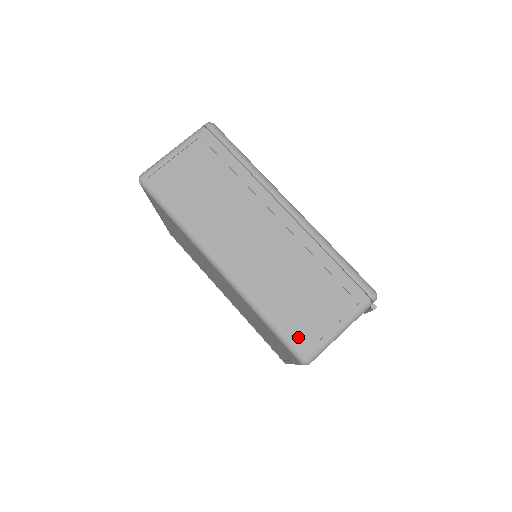
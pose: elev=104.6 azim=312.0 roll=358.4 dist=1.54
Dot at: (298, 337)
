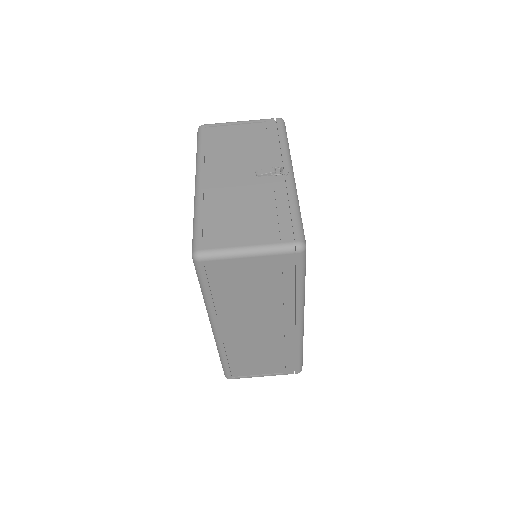
Dot at: (234, 371)
